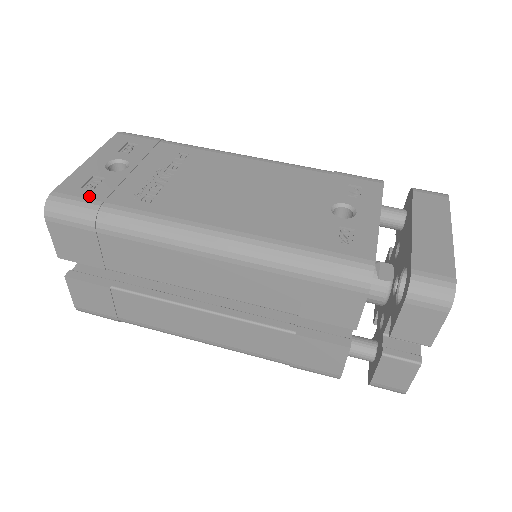
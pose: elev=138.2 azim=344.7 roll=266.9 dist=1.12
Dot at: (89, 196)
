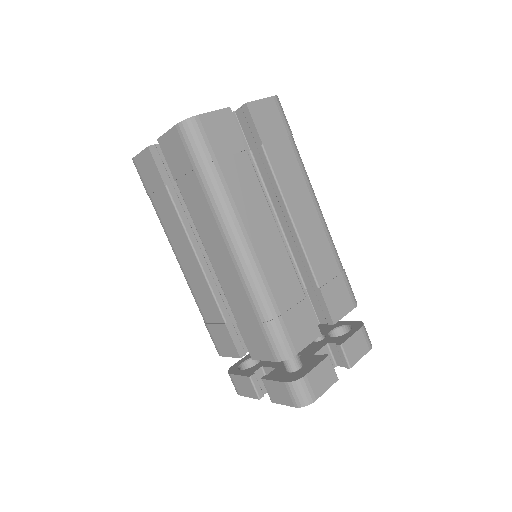
Dot at: occluded
